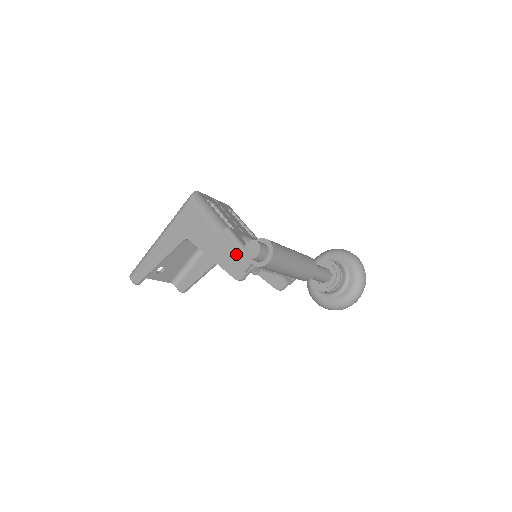
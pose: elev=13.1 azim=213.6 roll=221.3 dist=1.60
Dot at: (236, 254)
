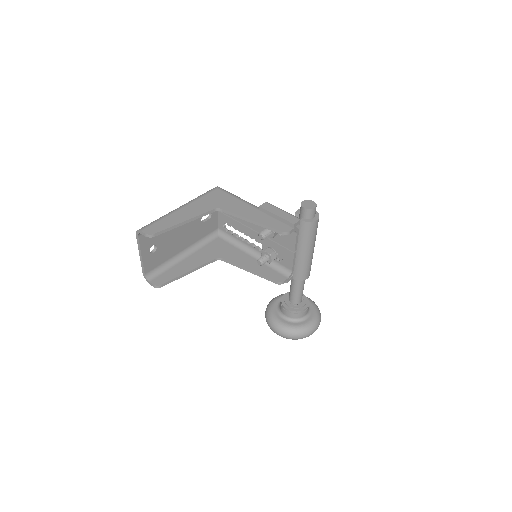
Dot at: (283, 215)
